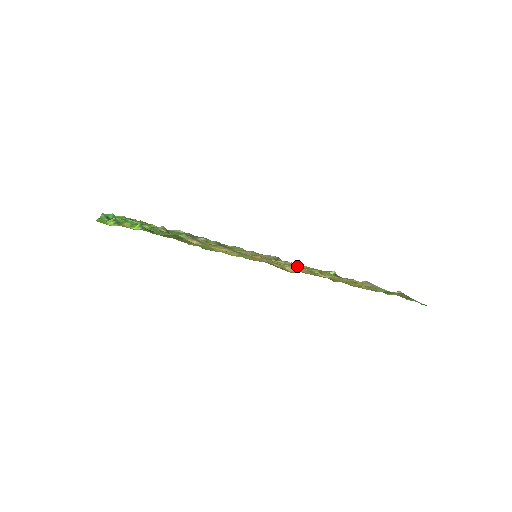
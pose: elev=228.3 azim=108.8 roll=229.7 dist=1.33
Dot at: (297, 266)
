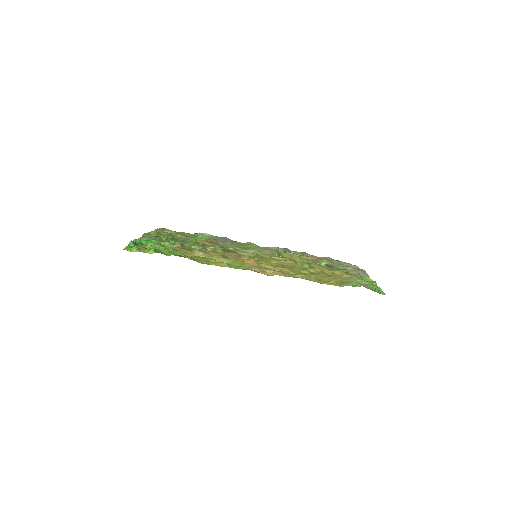
Dot at: (288, 263)
